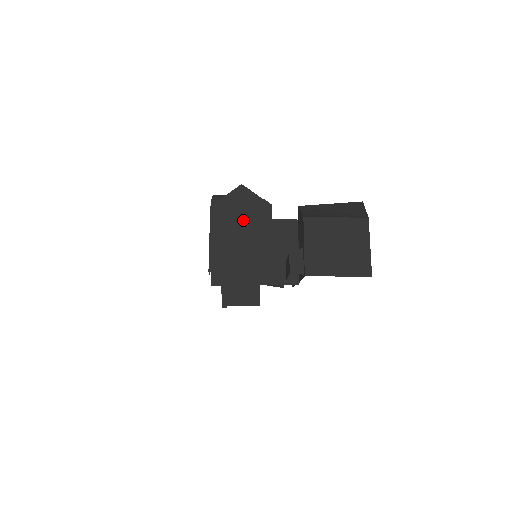
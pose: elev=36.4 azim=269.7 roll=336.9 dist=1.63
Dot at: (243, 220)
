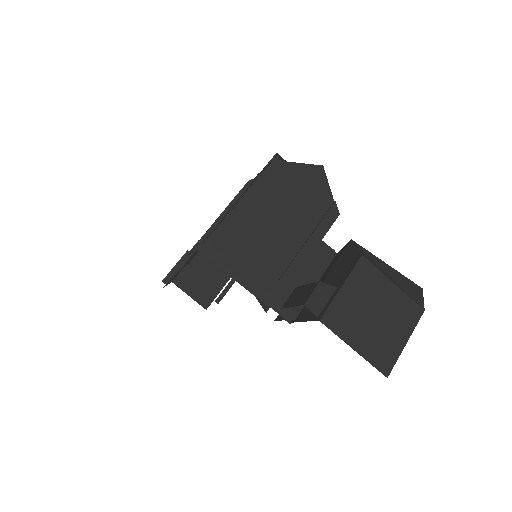
Dot at: (297, 204)
